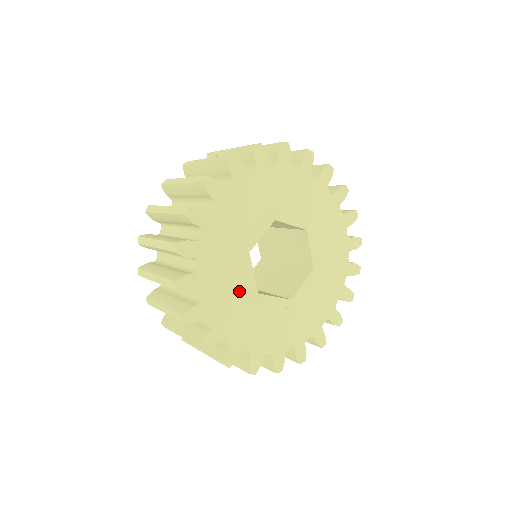
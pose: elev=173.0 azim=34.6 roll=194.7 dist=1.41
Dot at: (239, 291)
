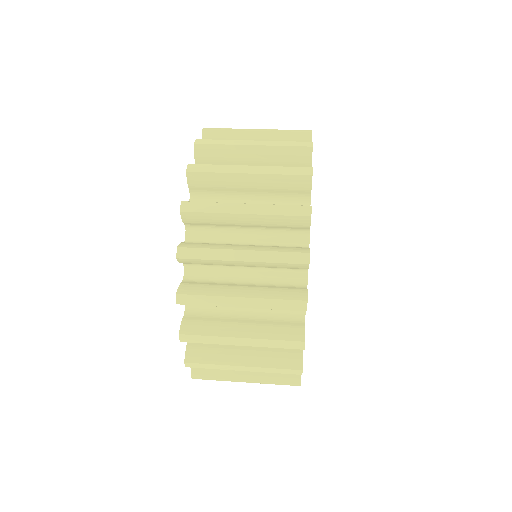
Dot at: occluded
